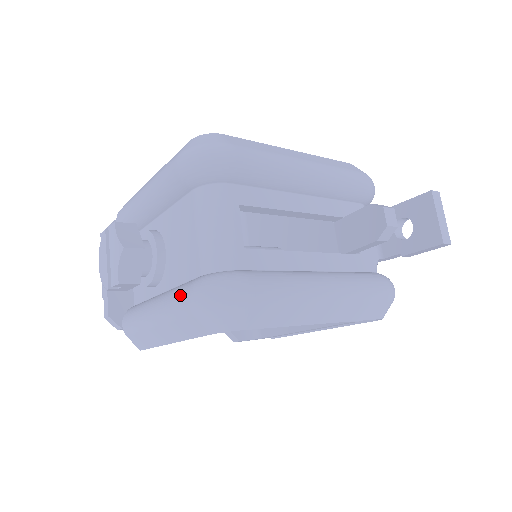
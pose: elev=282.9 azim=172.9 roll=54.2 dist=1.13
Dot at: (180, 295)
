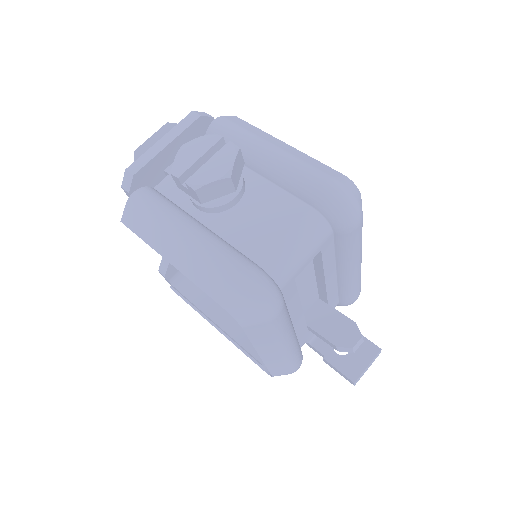
Dot at: (233, 260)
